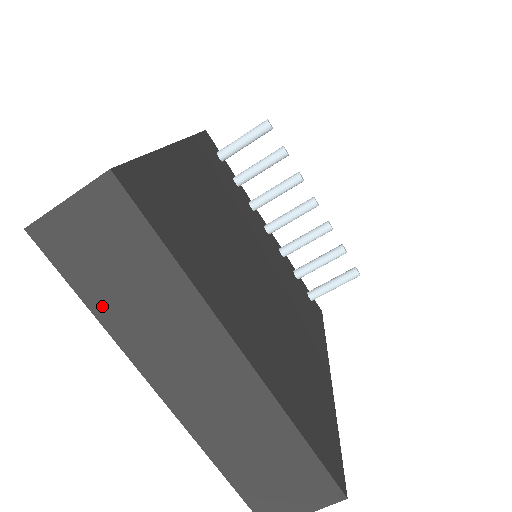
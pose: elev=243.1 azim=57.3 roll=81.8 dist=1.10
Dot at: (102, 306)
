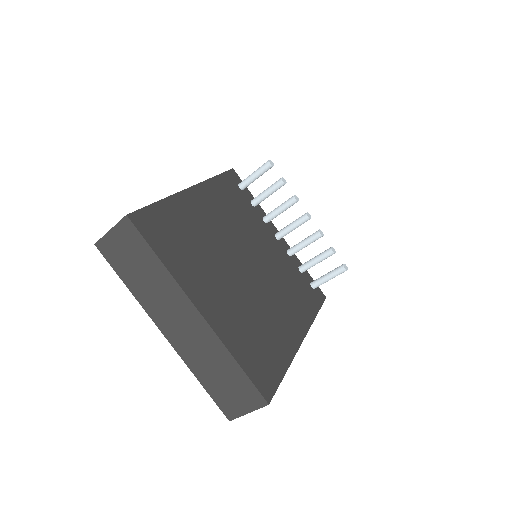
Dot at: (131, 284)
